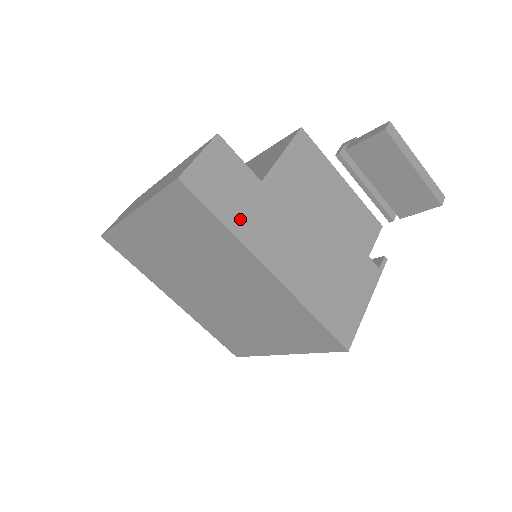
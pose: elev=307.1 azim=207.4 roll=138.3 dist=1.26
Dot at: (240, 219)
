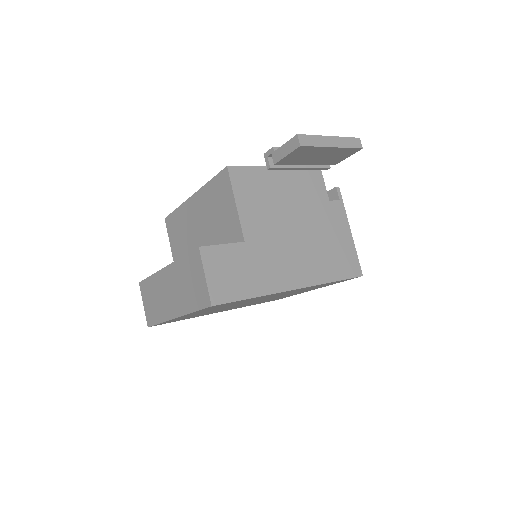
Dot at: (257, 282)
